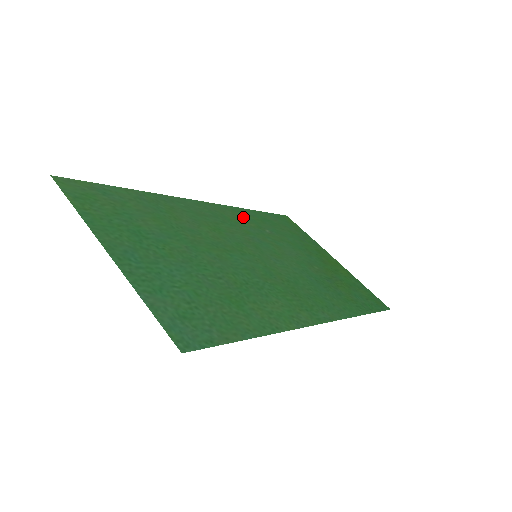
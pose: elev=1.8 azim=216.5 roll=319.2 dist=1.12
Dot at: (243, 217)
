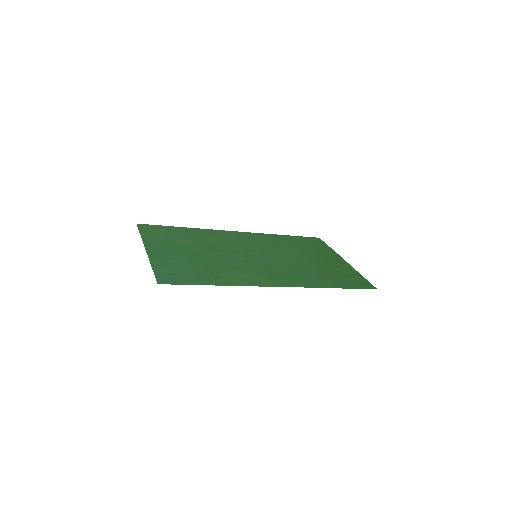
Dot at: (267, 238)
